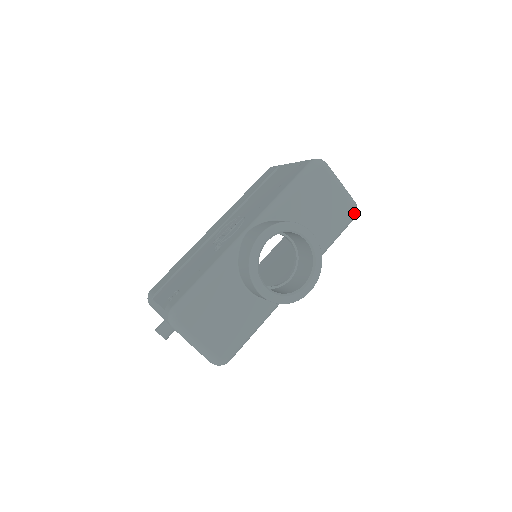
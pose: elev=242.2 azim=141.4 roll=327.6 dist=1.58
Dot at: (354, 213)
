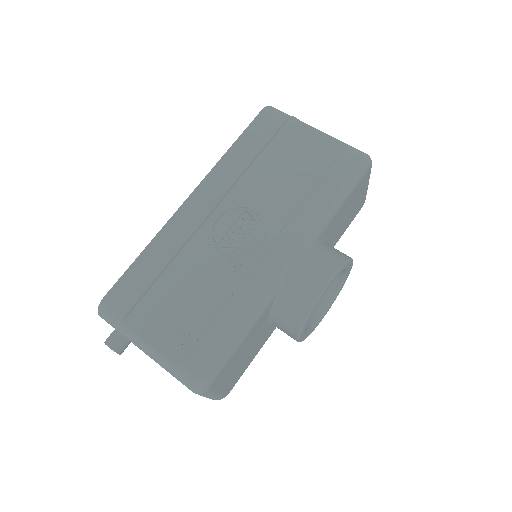
Dot at: occluded
